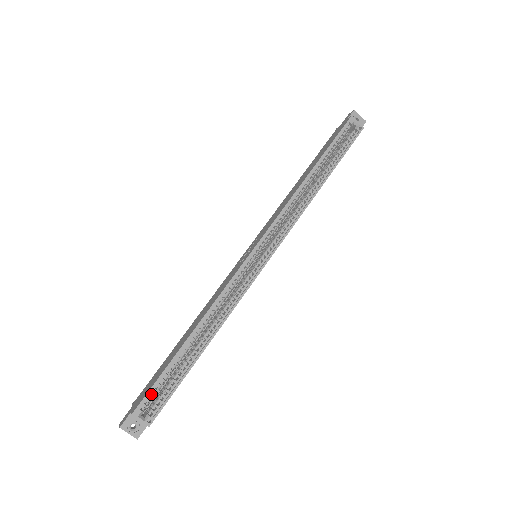
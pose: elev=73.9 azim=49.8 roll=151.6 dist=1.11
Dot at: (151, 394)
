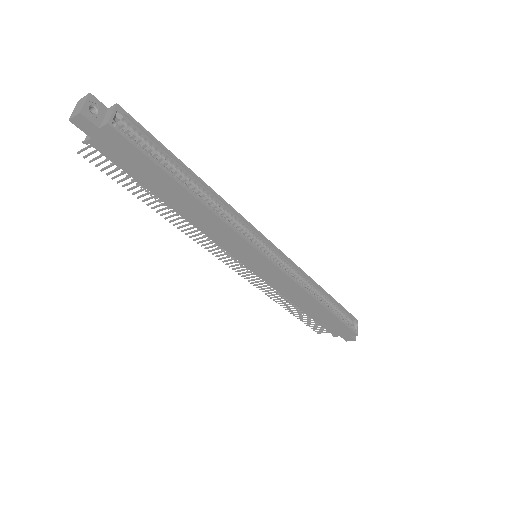
Dot at: (139, 131)
